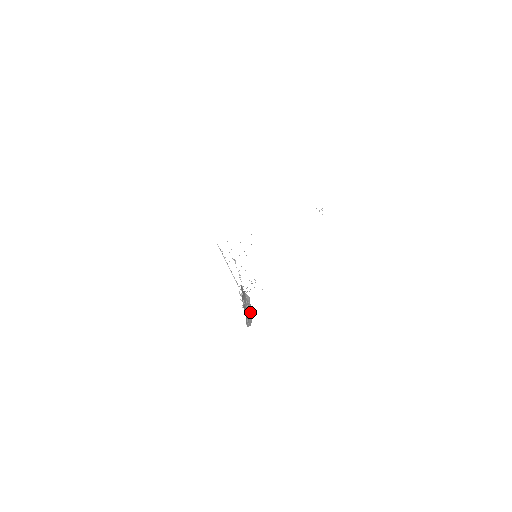
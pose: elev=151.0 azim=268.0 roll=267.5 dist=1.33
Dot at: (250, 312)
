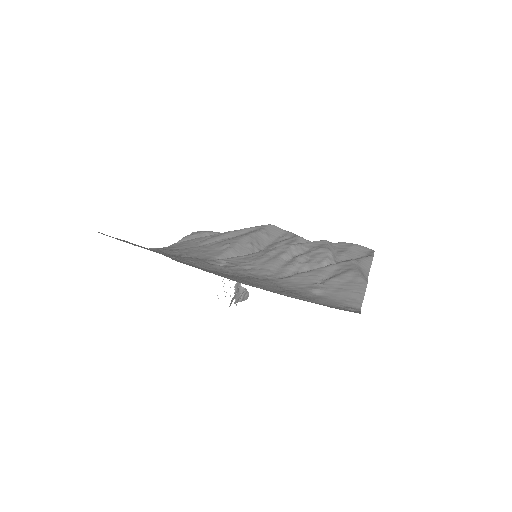
Dot at: (247, 293)
